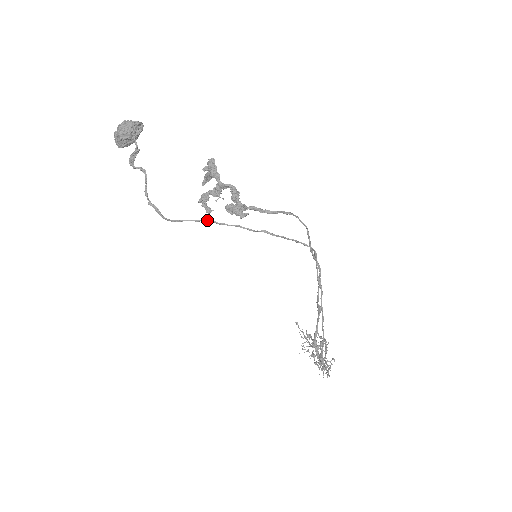
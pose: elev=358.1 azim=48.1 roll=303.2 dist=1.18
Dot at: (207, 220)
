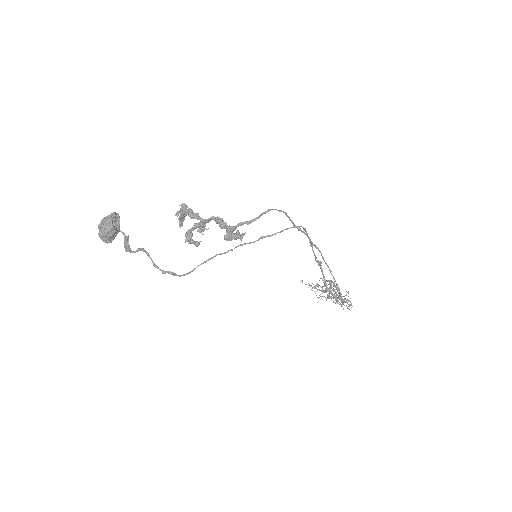
Dot at: (213, 256)
